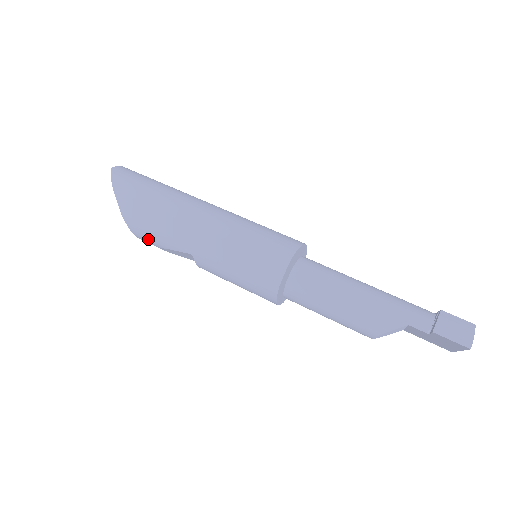
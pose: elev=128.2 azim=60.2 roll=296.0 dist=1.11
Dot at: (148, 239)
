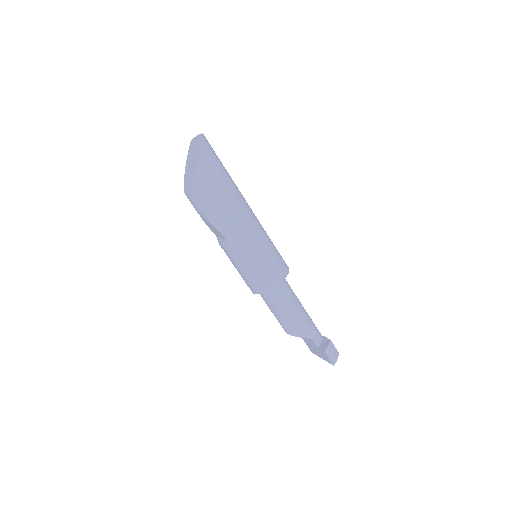
Dot at: (199, 207)
